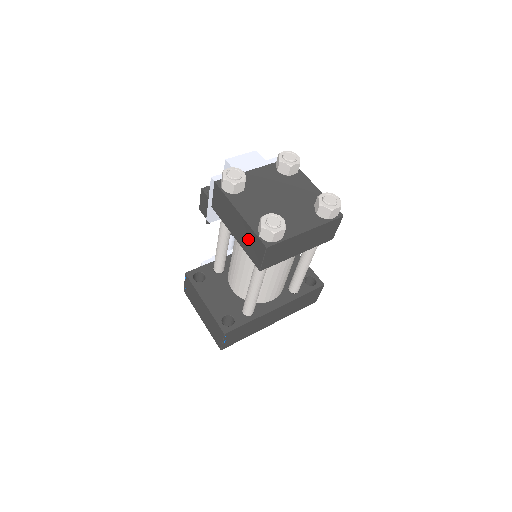
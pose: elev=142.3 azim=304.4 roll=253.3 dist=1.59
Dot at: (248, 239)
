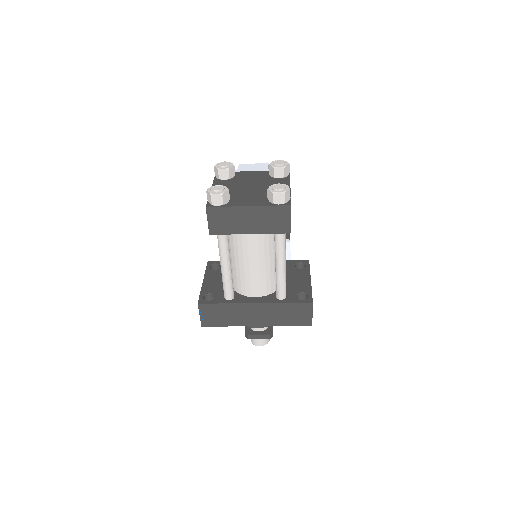
Dot at: occluded
